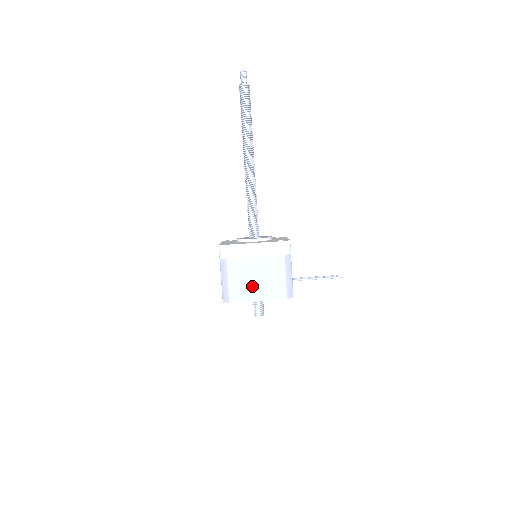
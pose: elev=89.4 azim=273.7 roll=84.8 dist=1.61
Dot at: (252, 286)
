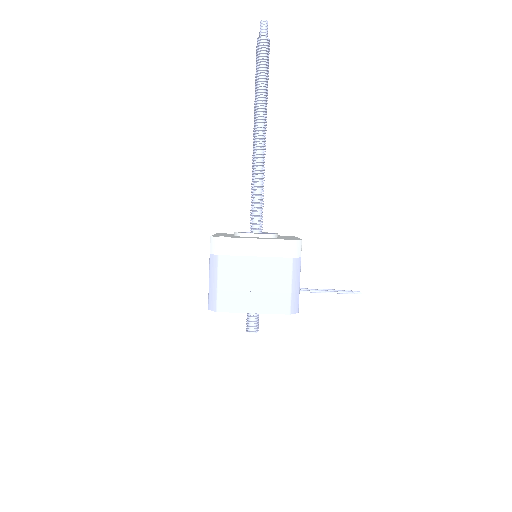
Dot at: (247, 293)
